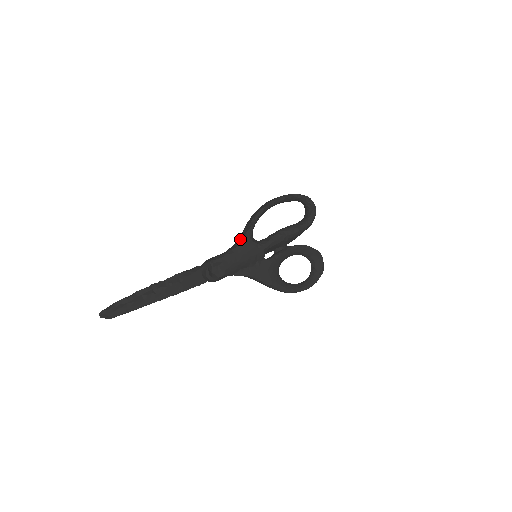
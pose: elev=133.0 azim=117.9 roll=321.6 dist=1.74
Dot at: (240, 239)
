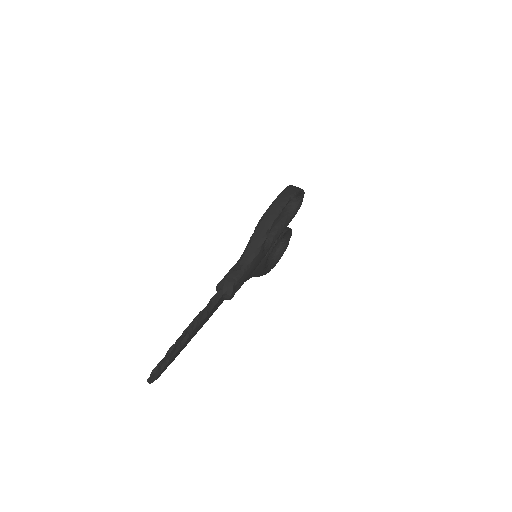
Dot at: (254, 252)
